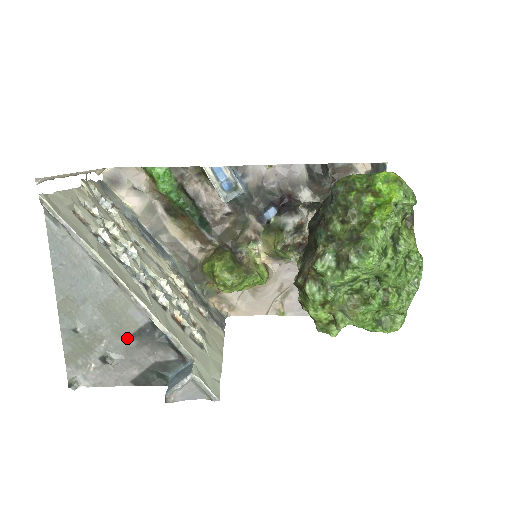
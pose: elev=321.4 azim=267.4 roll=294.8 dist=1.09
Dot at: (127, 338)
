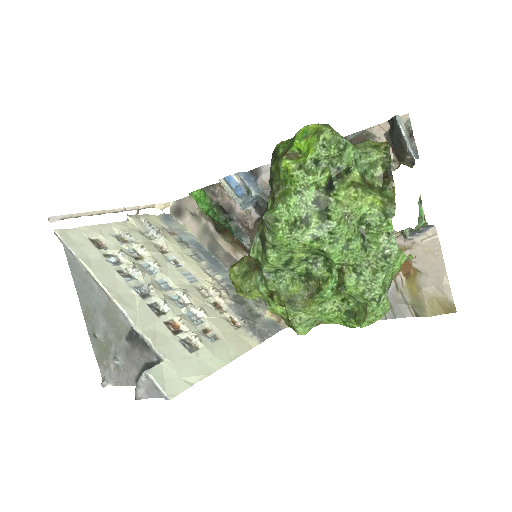
Dot at: (124, 341)
